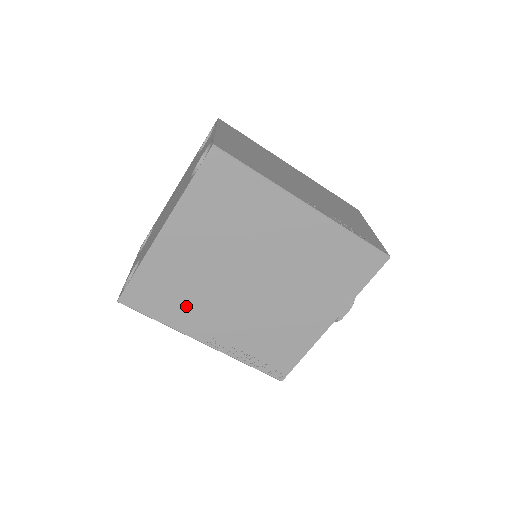
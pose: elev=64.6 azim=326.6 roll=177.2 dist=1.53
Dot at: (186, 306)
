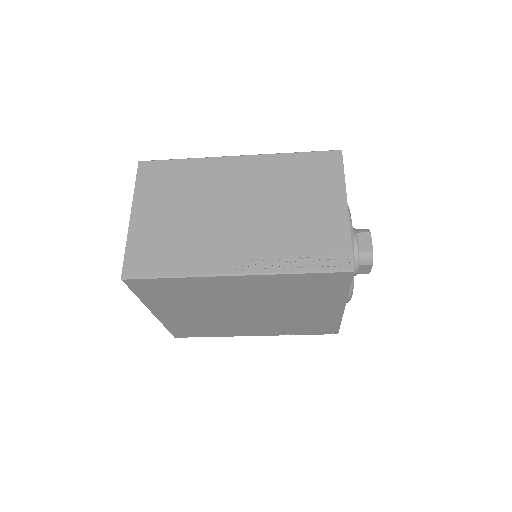
Dot at: (219, 329)
